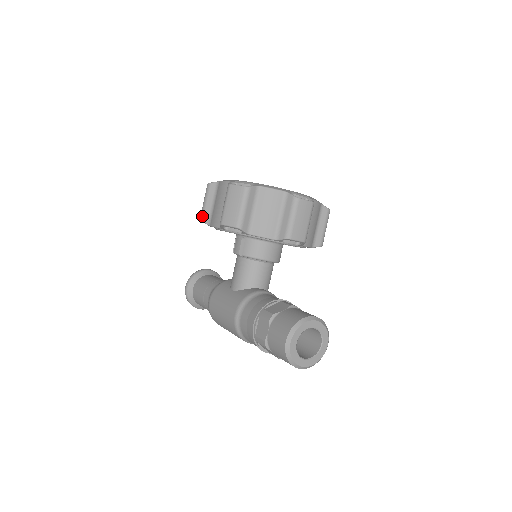
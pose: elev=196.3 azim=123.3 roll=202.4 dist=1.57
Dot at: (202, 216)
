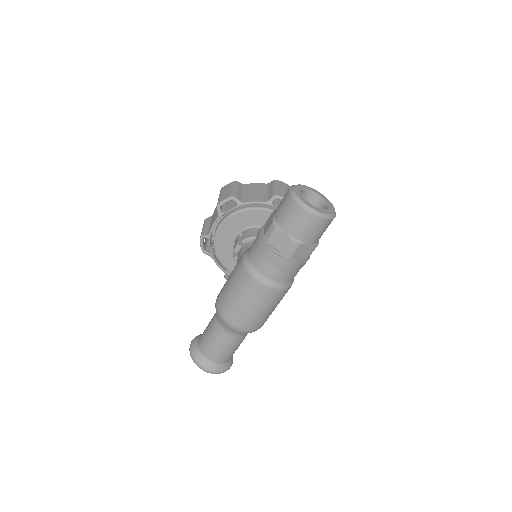
Dot at: (201, 234)
